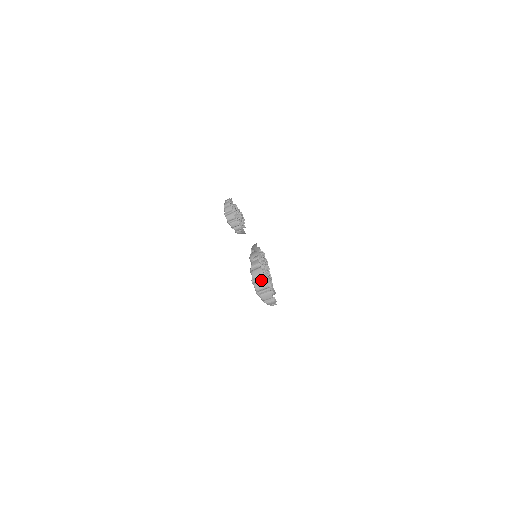
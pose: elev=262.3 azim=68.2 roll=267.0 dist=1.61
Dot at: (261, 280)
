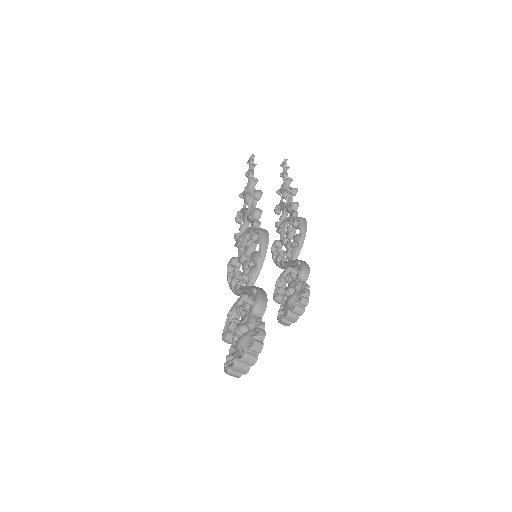
Dot at: (245, 367)
